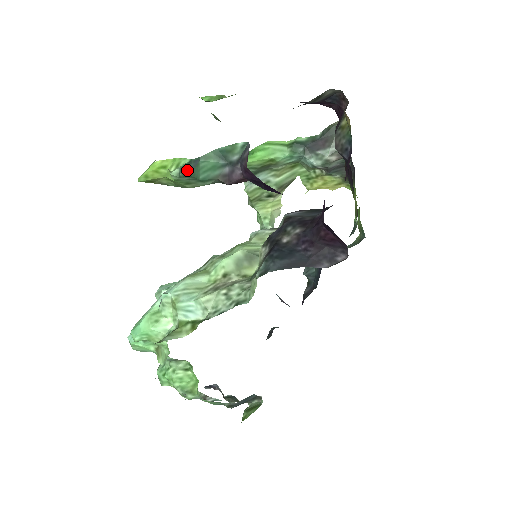
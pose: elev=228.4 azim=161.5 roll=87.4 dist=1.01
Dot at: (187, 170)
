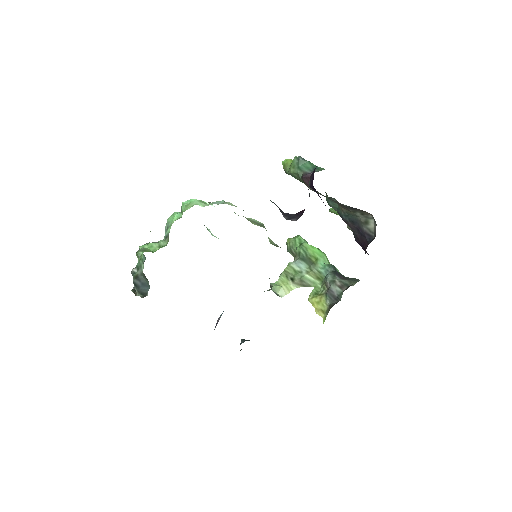
Dot at: (301, 158)
